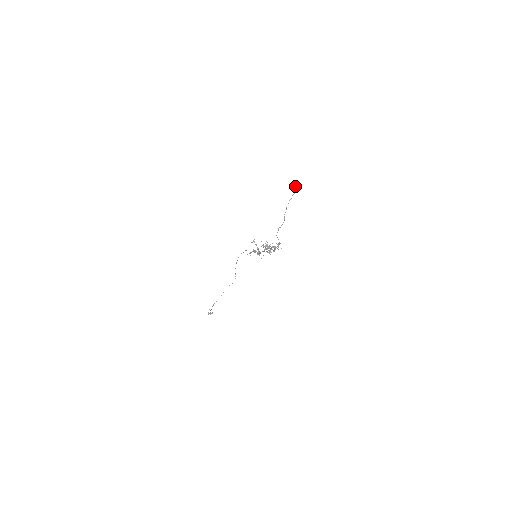
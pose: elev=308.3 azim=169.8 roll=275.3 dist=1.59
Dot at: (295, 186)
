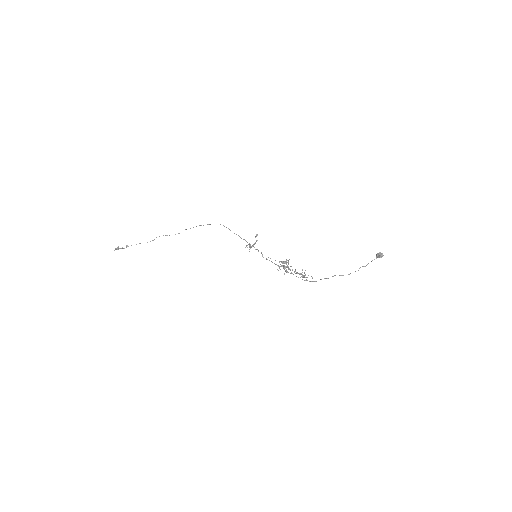
Dot at: occluded
